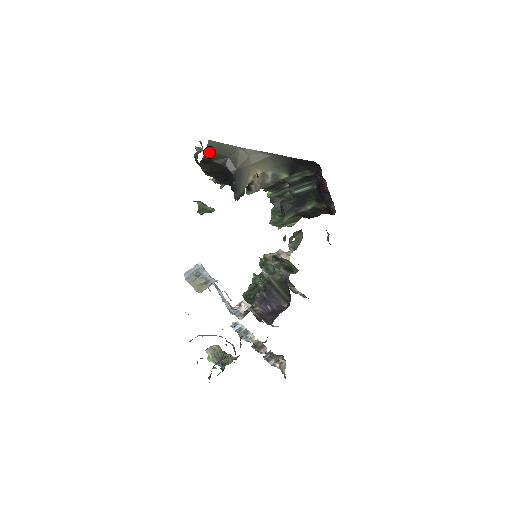
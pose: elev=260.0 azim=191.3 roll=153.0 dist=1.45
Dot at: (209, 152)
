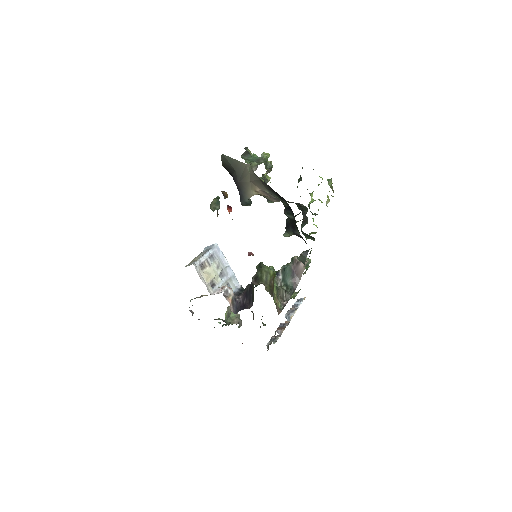
Dot at: (224, 162)
